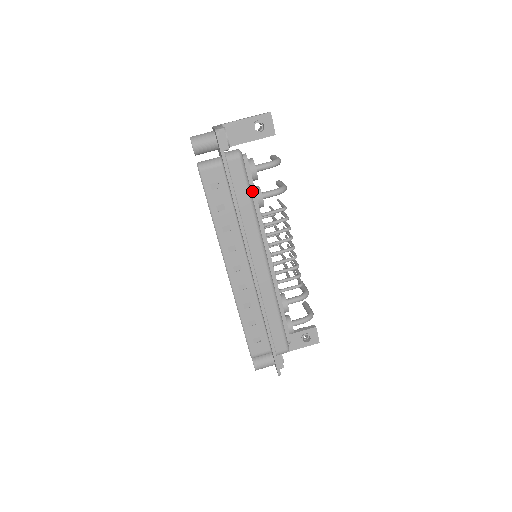
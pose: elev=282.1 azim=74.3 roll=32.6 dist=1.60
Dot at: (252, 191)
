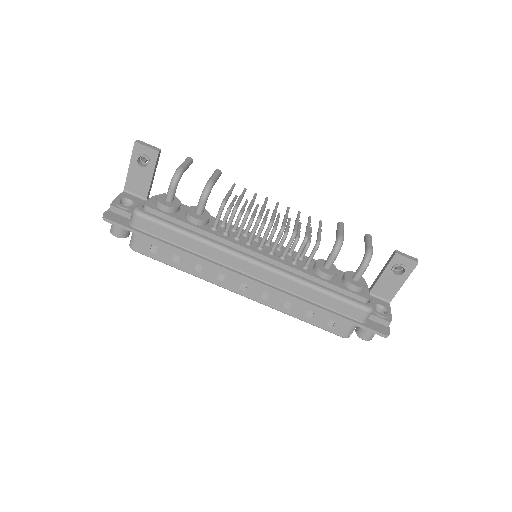
Dot at: (180, 224)
